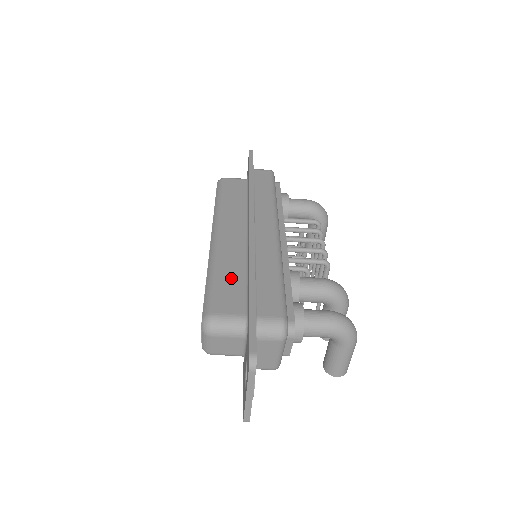
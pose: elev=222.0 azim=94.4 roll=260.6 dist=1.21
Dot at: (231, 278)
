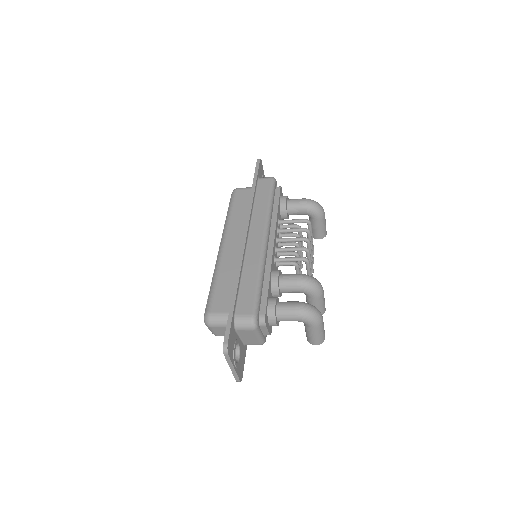
Dot at: (226, 283)
